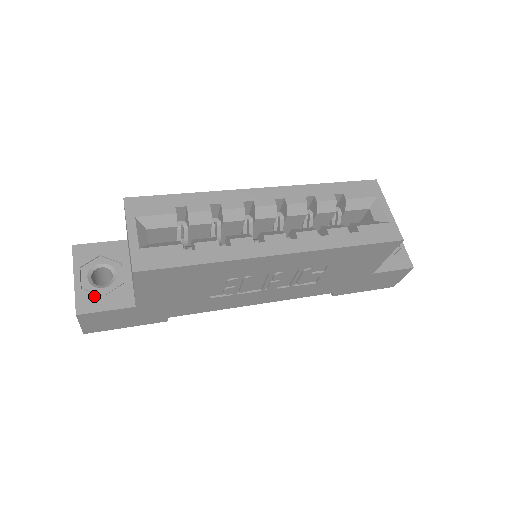
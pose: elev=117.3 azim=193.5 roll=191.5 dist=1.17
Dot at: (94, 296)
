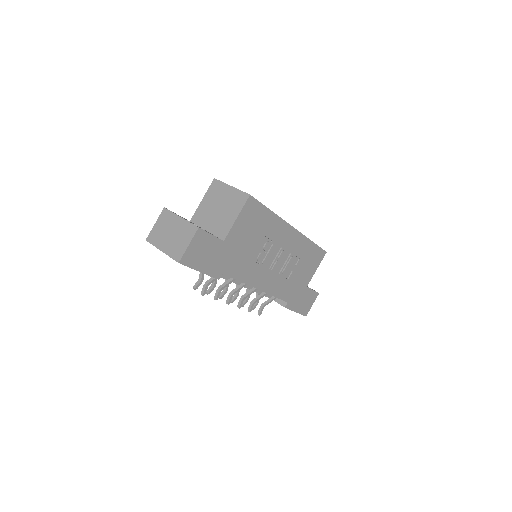
Dot at: (199, 227)
